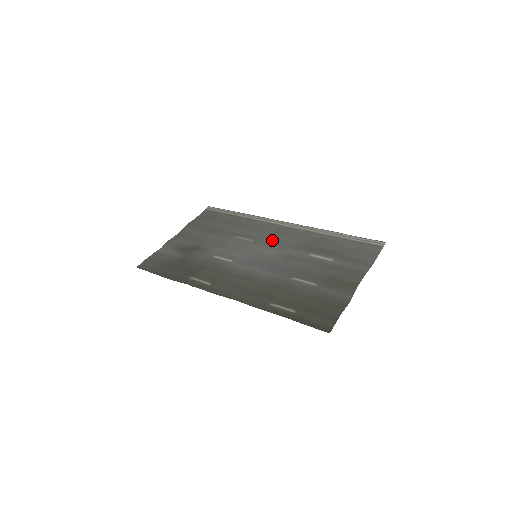
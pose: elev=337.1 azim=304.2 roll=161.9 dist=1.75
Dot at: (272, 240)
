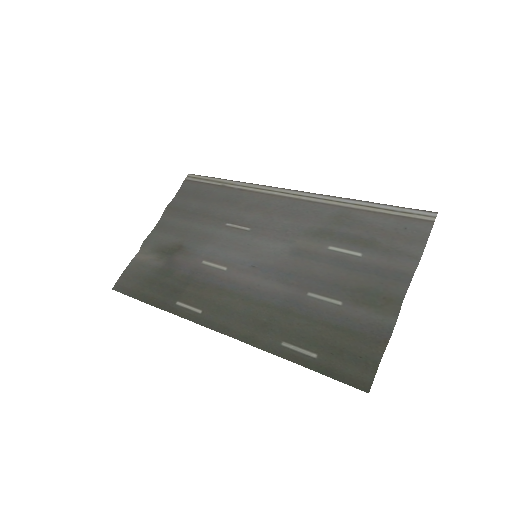
Dot at: (275, 225)
